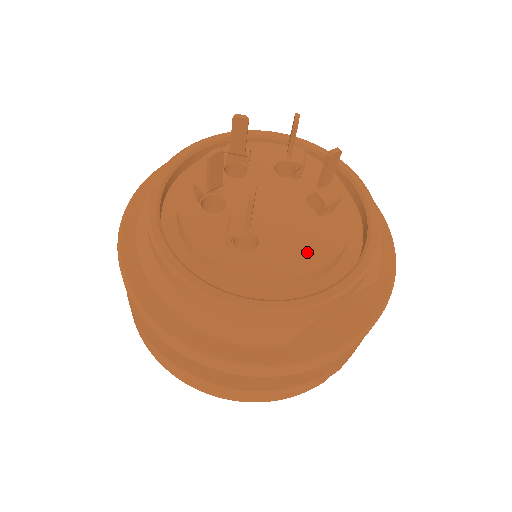
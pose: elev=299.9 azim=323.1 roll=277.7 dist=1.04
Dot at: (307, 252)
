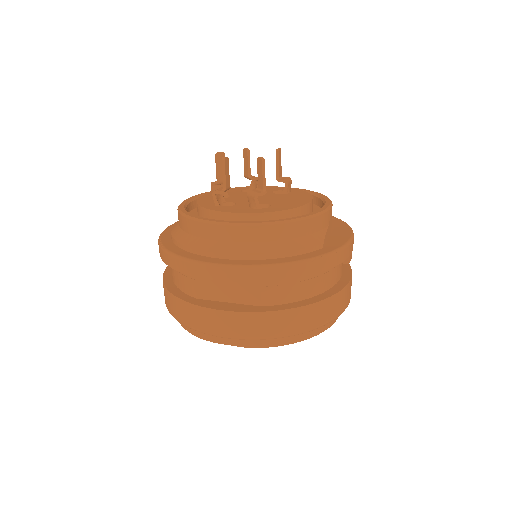
Dot at: (297, 200)
